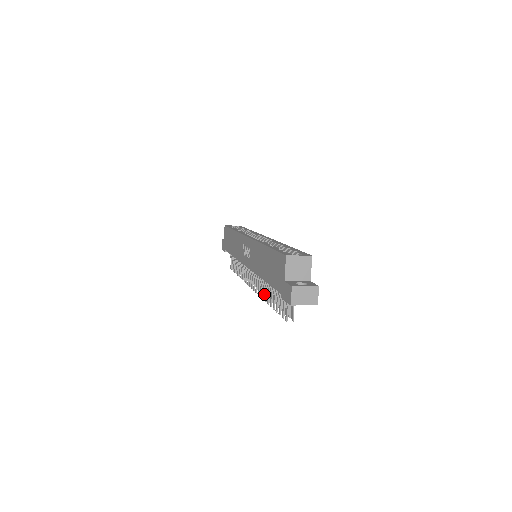
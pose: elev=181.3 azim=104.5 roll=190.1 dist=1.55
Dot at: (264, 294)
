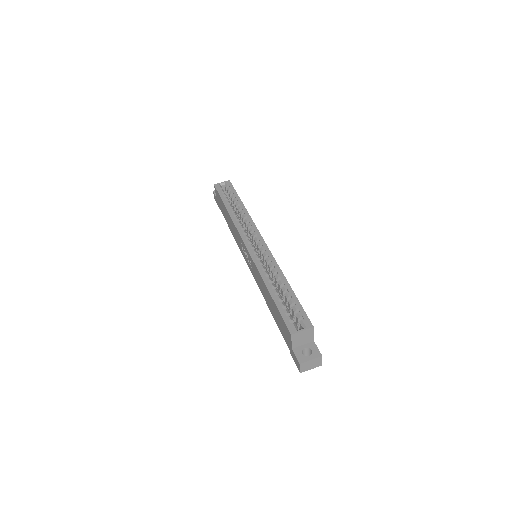
Dot at: occluded
